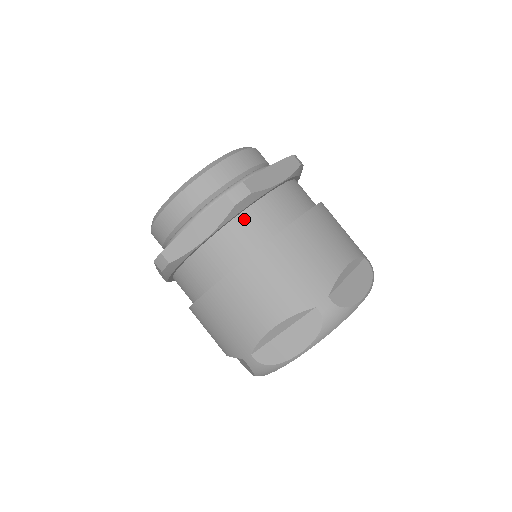
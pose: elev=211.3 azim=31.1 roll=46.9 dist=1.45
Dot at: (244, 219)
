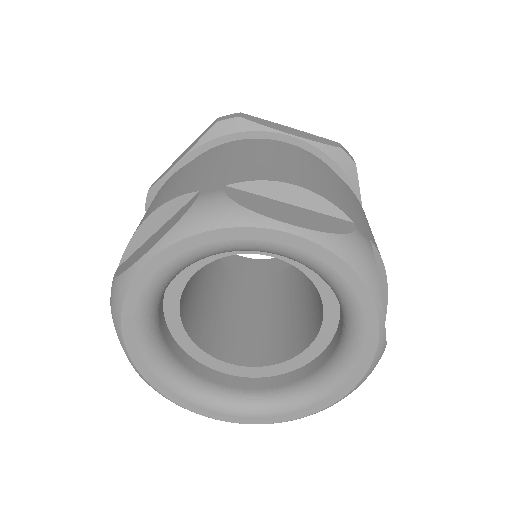
Dot at: (224, 146)
